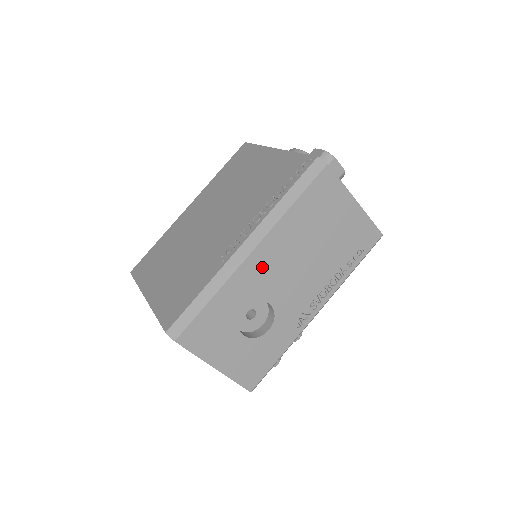
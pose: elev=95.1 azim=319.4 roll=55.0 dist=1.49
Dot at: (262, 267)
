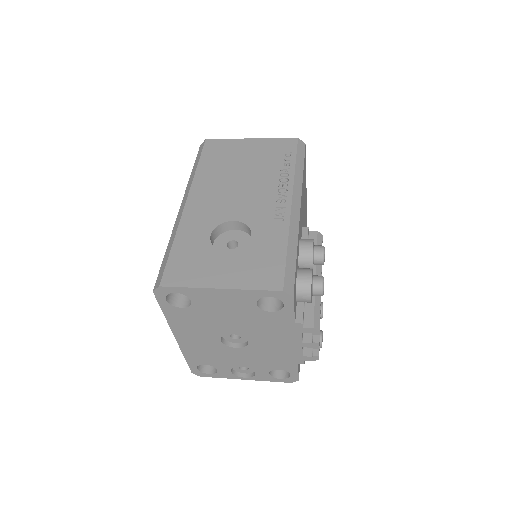
Dot at: (203, 205)
